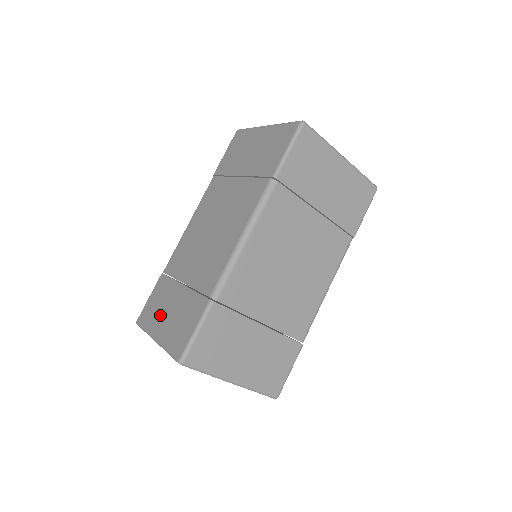
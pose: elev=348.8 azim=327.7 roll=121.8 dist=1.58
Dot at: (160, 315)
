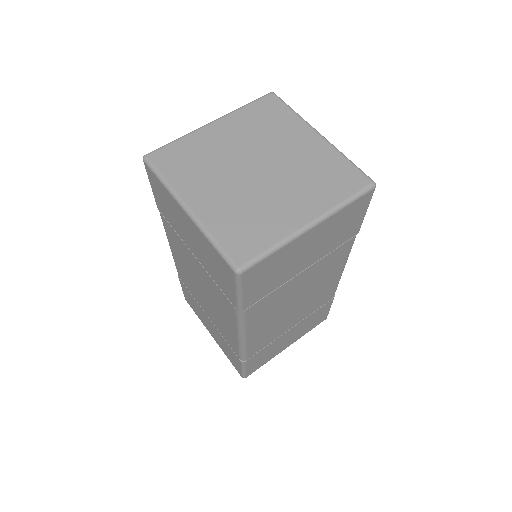
Dot at: (204, 321)
